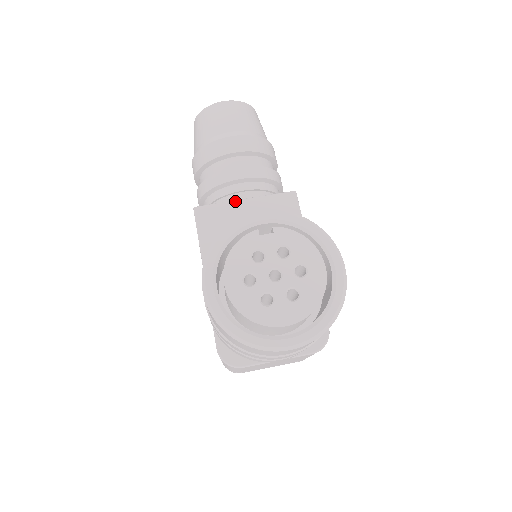
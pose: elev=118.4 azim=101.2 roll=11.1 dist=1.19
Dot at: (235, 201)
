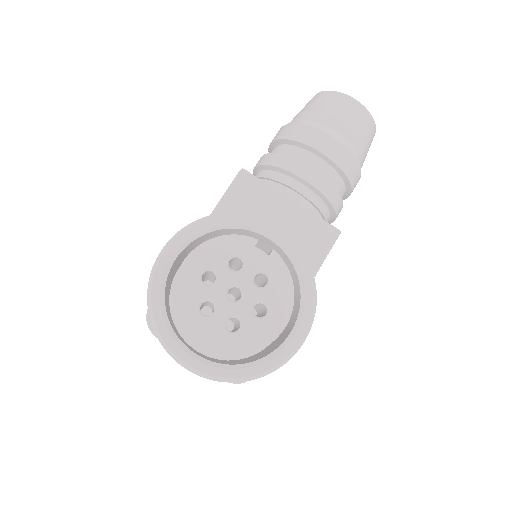
Dot at: (281, 194)
